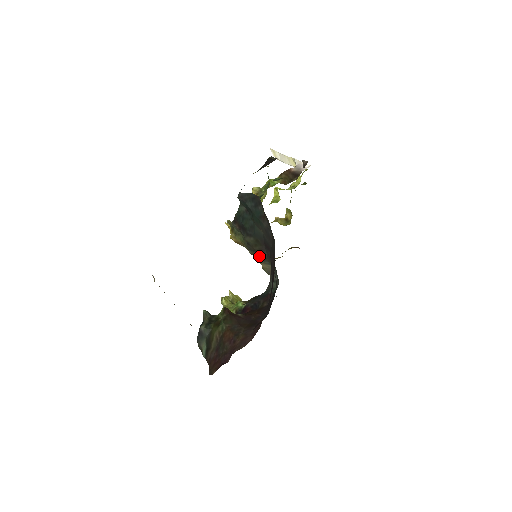
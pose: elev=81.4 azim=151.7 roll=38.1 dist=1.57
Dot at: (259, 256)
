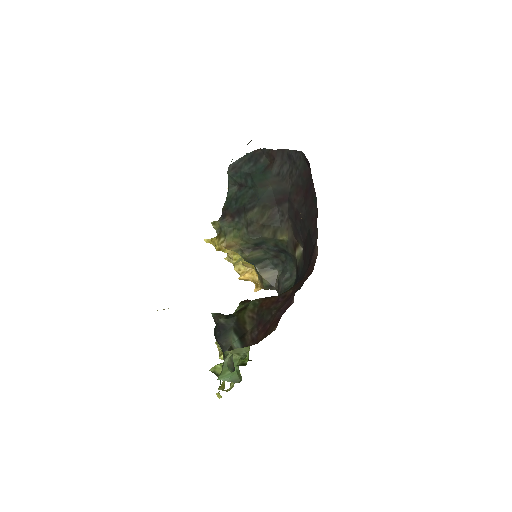
Dot at: (258, 260)
